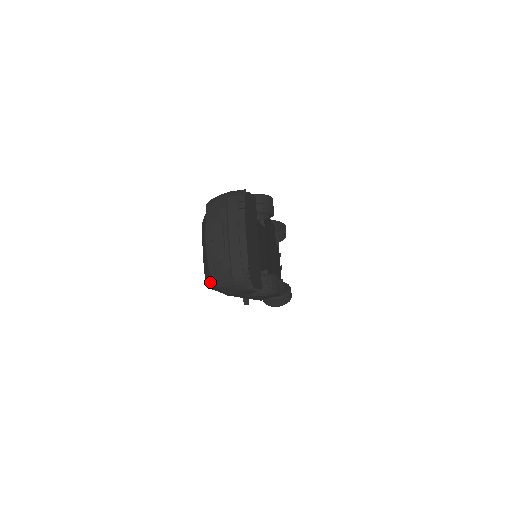
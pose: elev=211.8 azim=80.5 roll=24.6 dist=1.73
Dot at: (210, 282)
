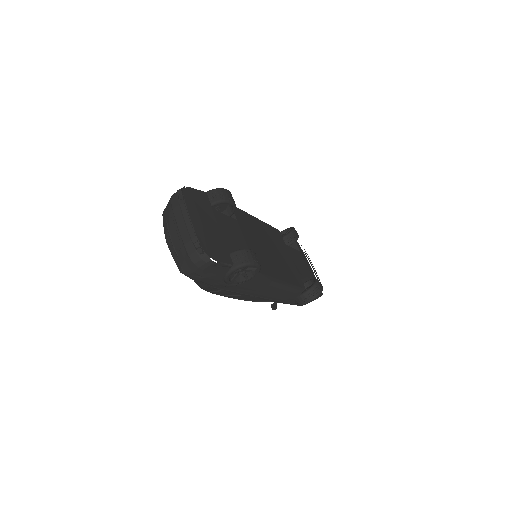
Dot at: occluded
